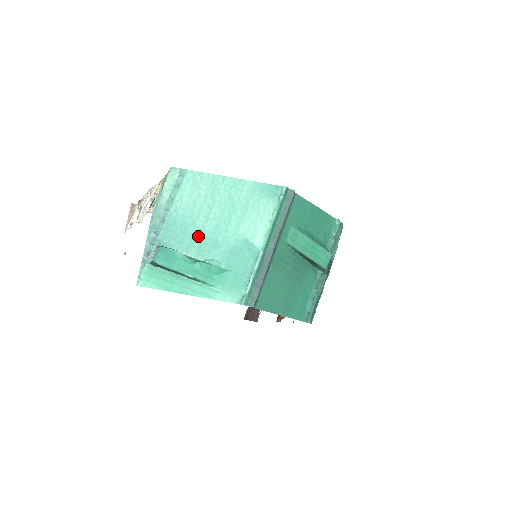
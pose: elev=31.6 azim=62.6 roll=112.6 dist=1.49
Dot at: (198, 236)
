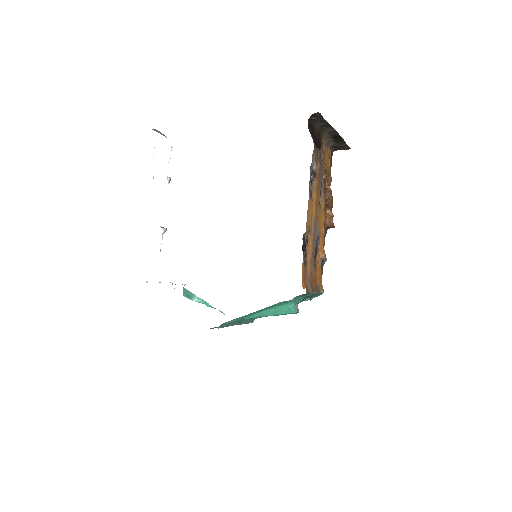
Dot at: occluded
